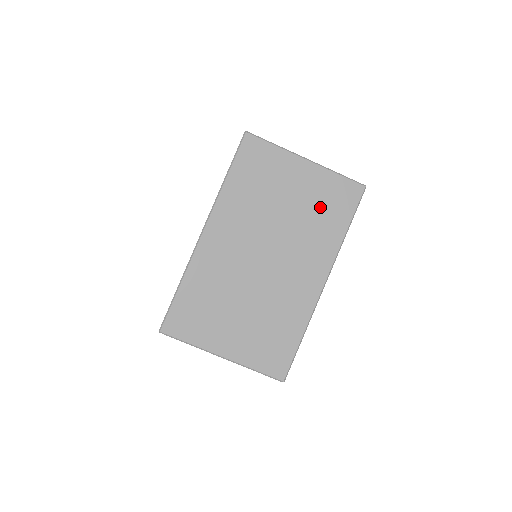
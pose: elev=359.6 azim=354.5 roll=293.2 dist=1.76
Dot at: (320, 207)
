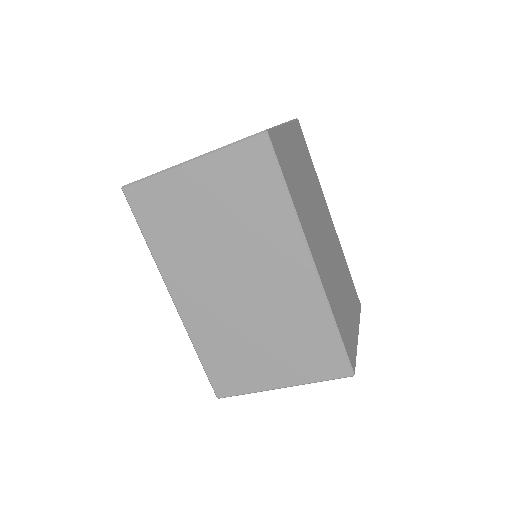
Dot at: (242, 195)
